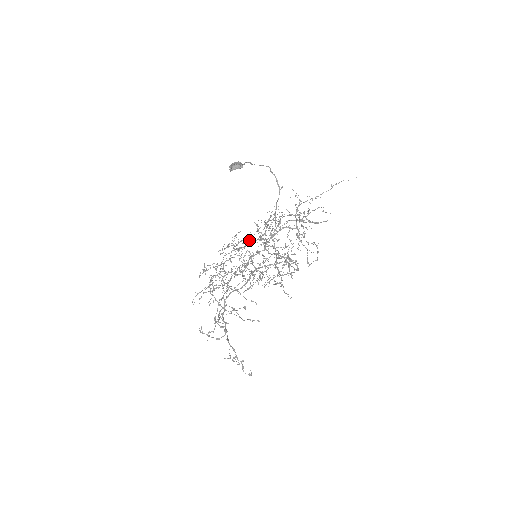
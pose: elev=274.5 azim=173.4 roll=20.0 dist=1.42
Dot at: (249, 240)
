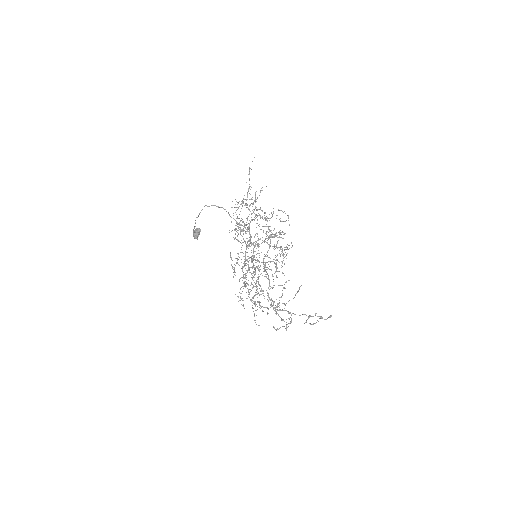
Dot at: occluded
